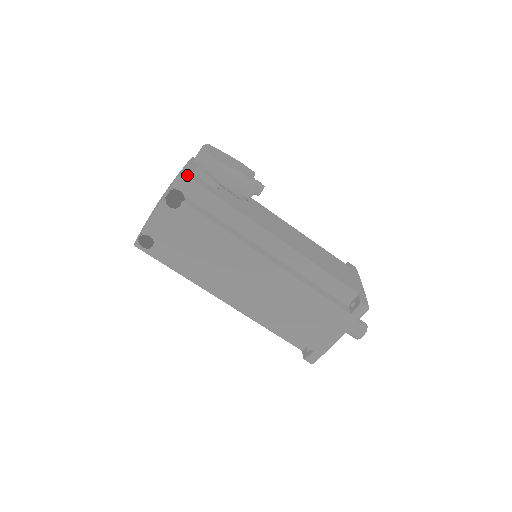
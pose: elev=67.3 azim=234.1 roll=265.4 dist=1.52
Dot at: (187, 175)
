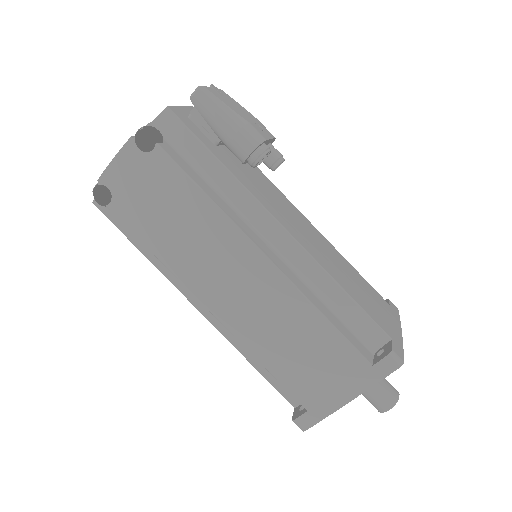
Dot at: (175, 112)
